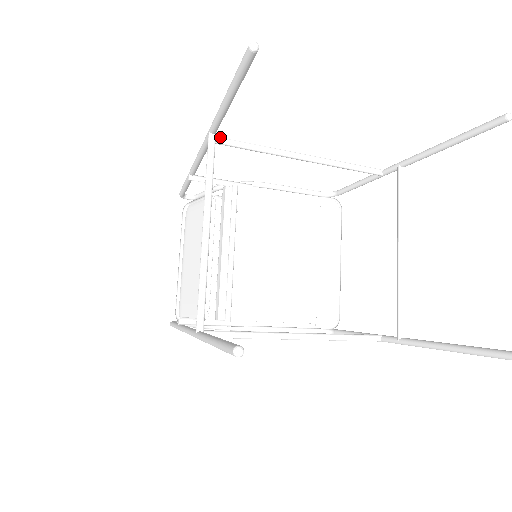
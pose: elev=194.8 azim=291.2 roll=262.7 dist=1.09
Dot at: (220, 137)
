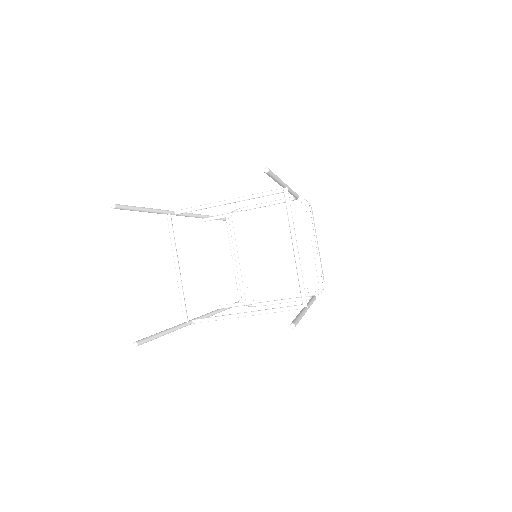
Dot at: (178, 210)
